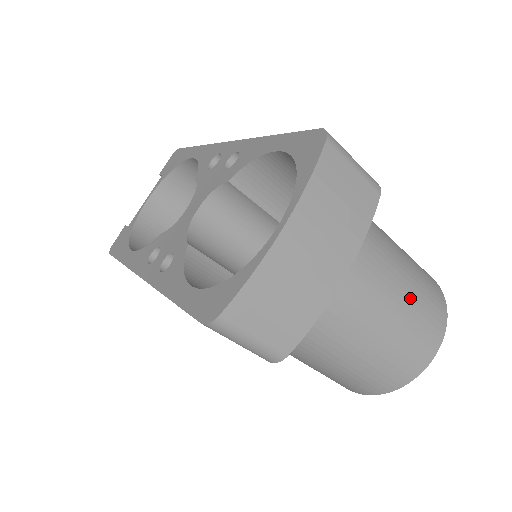
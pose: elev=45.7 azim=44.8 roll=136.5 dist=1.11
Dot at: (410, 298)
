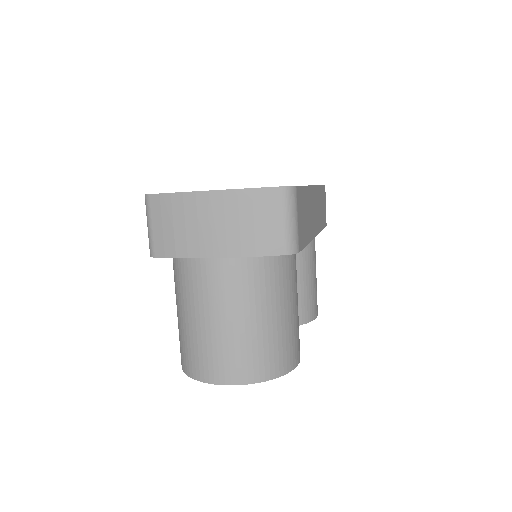
Dot at: (239, 329)
